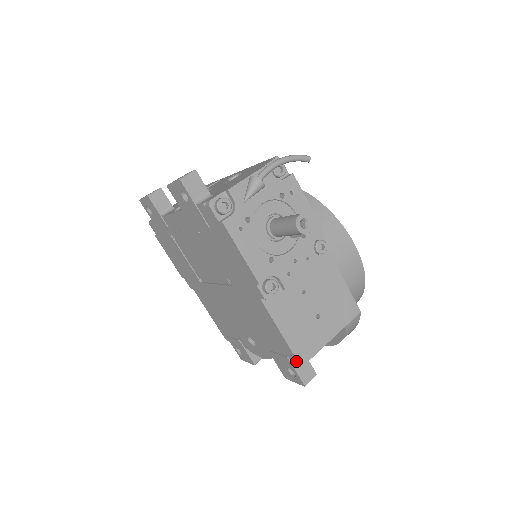
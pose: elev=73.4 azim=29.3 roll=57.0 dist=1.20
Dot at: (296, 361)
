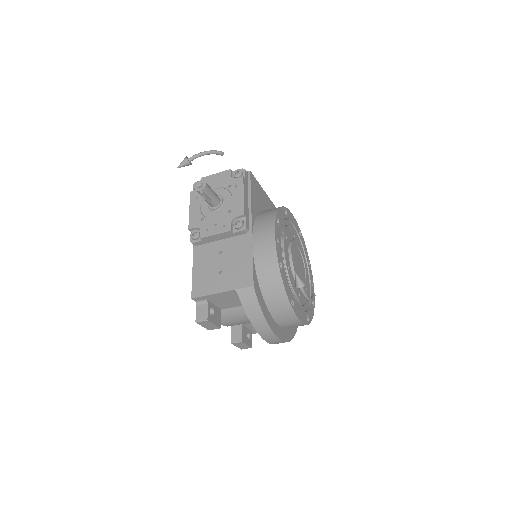
Dot at: (192, 294)
